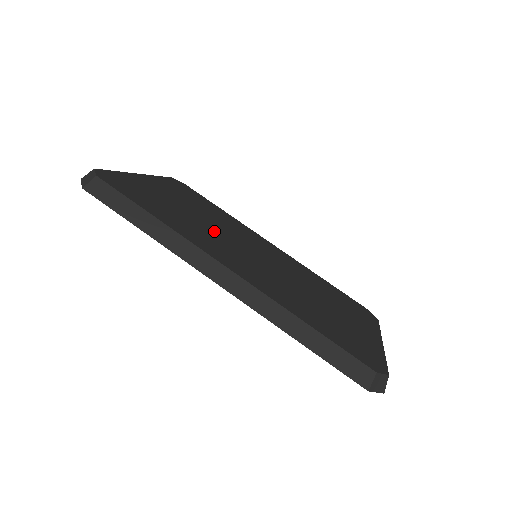
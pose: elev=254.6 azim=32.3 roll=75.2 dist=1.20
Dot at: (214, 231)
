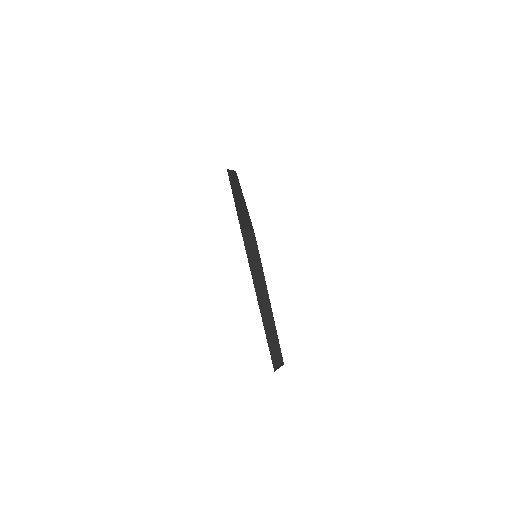
Dot at: occluded
